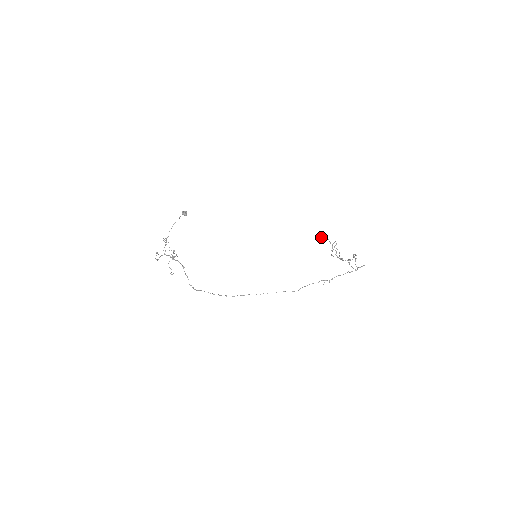
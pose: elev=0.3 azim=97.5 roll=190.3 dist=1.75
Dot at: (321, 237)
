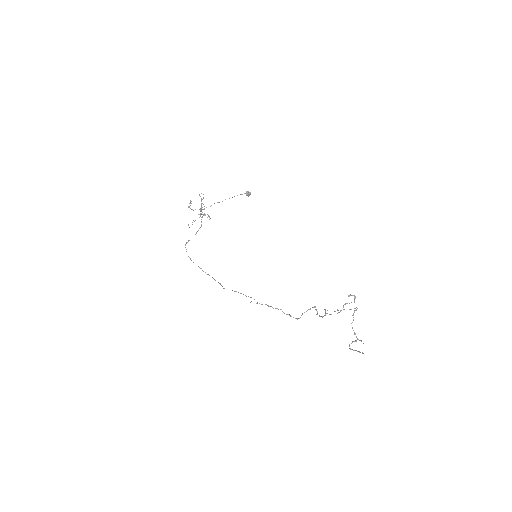
Dot at: occluded
